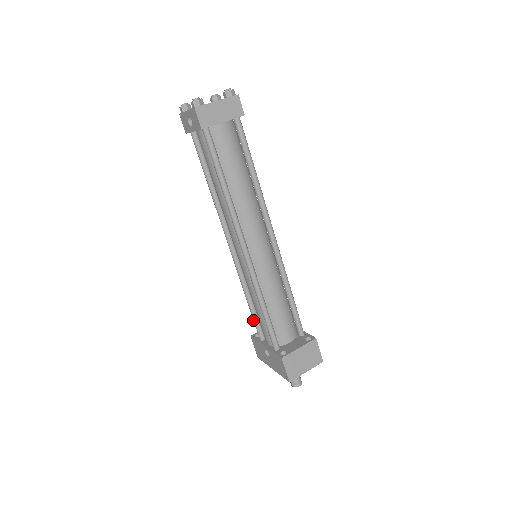
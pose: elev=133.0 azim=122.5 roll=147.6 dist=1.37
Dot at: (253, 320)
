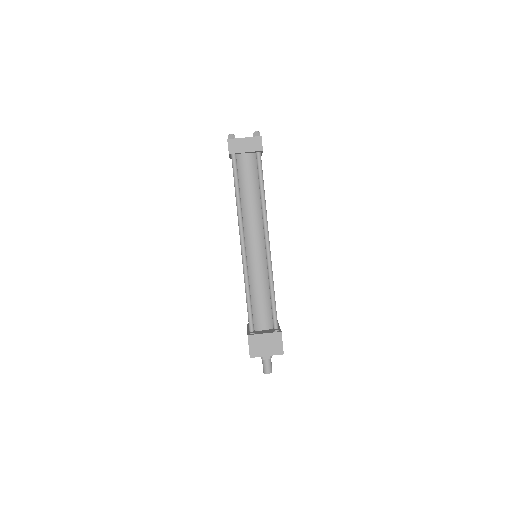
Dot at: occluded
